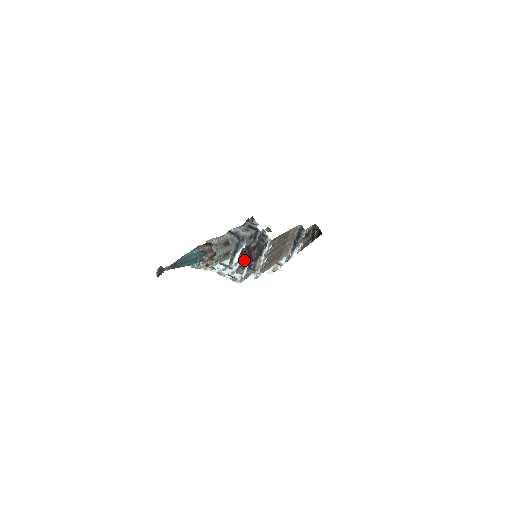
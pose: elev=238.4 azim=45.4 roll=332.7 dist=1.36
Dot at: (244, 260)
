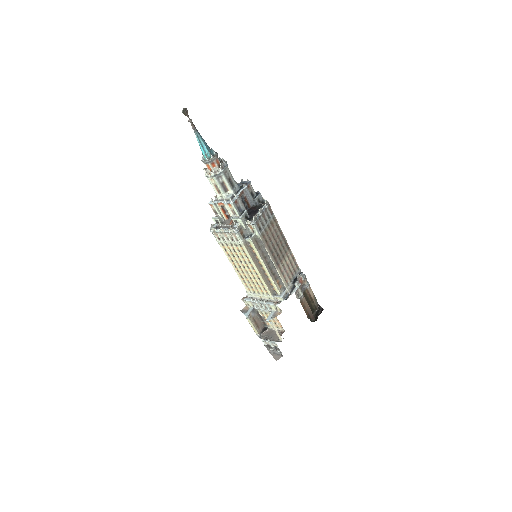
Dot at: (244, 209)
